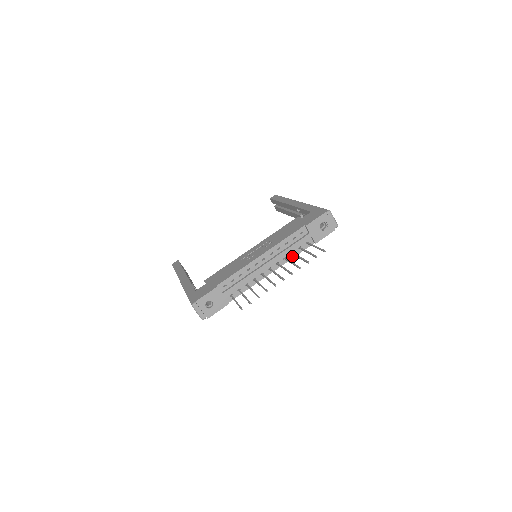
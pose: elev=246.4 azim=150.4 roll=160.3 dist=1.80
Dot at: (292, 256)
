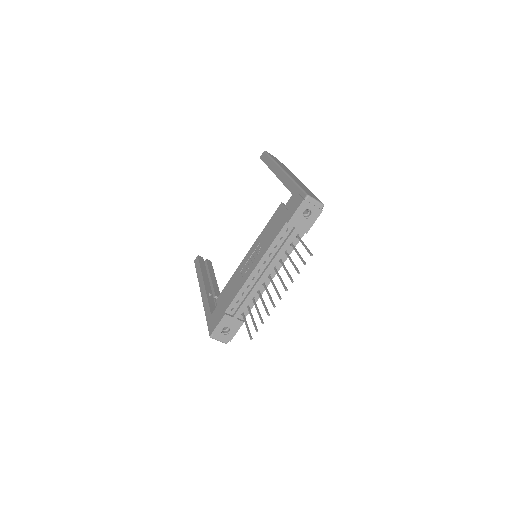
Dot at: occluded
